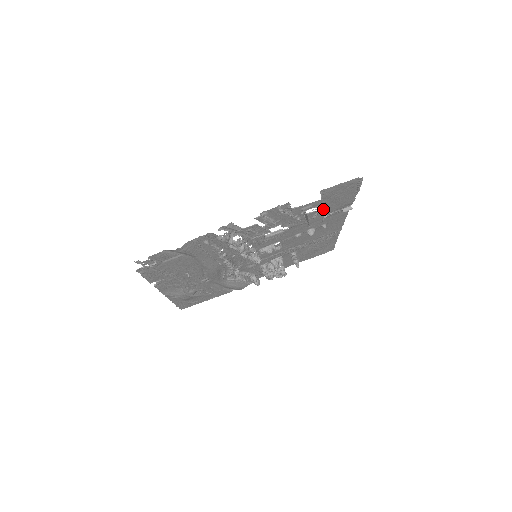
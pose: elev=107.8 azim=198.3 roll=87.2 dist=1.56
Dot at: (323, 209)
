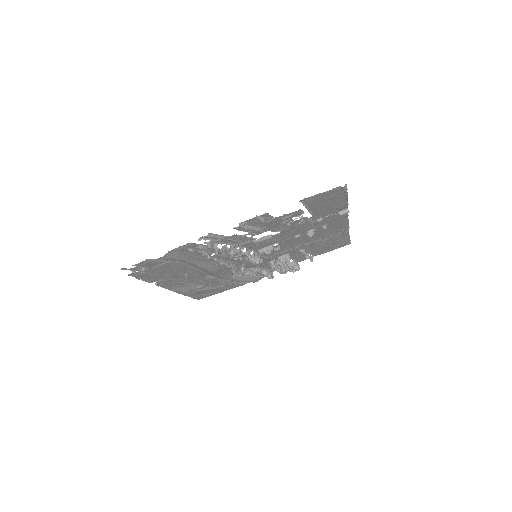
Dot at: (314, 214)
